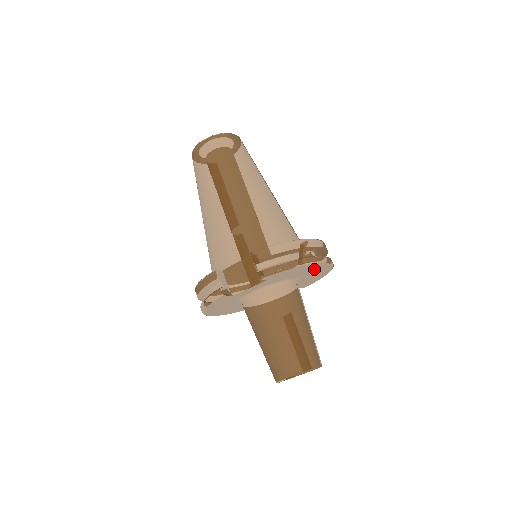
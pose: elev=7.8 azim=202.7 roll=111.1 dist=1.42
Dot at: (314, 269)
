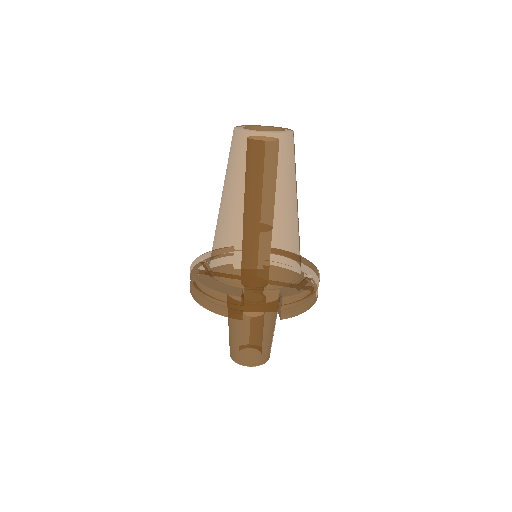
Dot at: occluded
